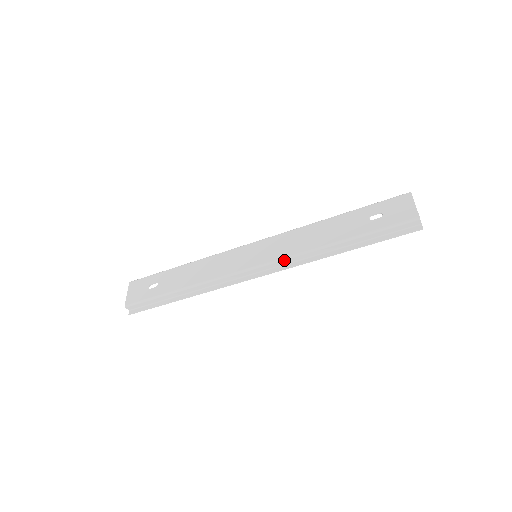
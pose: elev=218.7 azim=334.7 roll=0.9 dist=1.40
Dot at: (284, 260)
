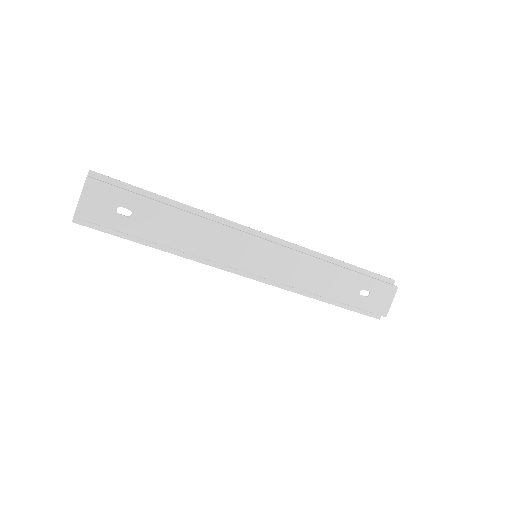
Dot at: occluded
